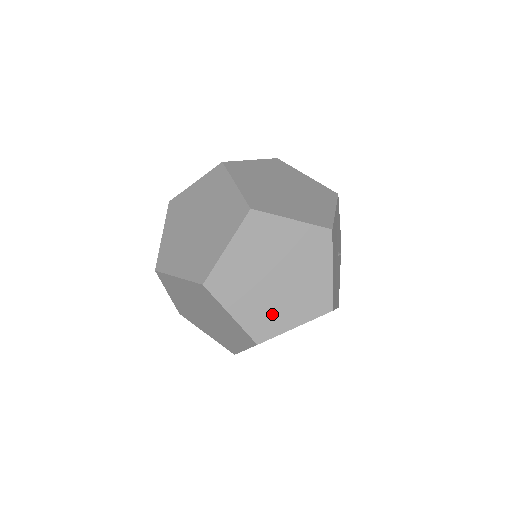
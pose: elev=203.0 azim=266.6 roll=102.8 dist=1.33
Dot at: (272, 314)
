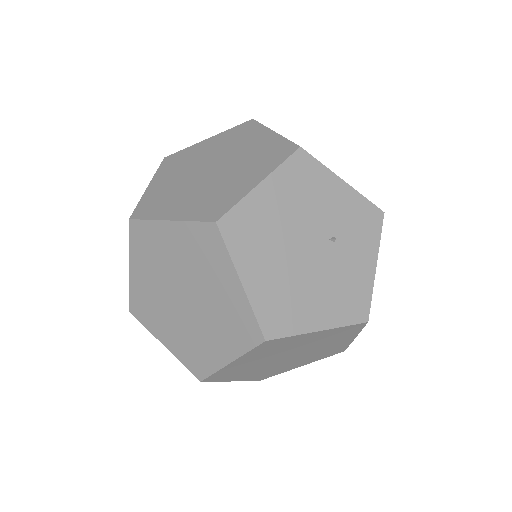
Dot at: (199, 344)
